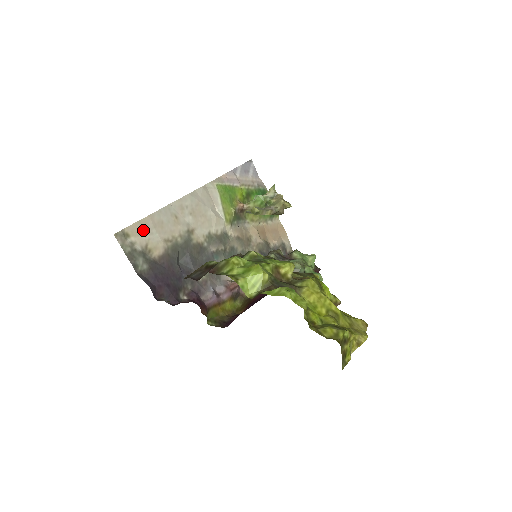
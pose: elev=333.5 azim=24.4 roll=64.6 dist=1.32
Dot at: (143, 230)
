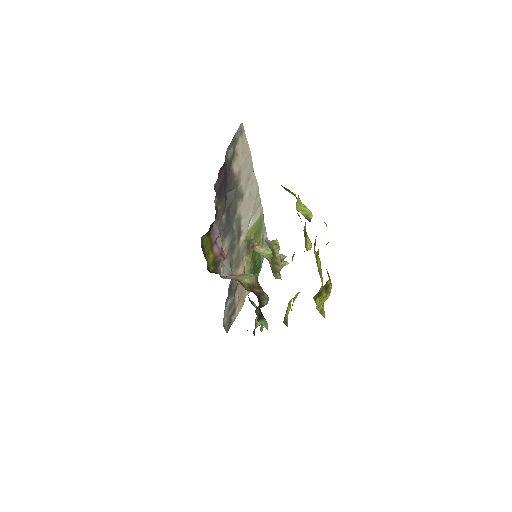
Dot at: (244, 149)
